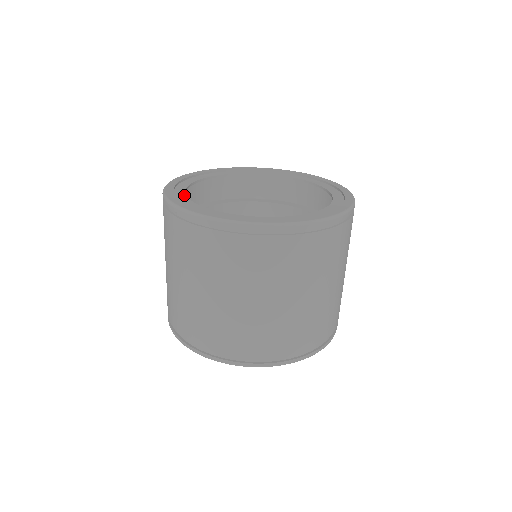
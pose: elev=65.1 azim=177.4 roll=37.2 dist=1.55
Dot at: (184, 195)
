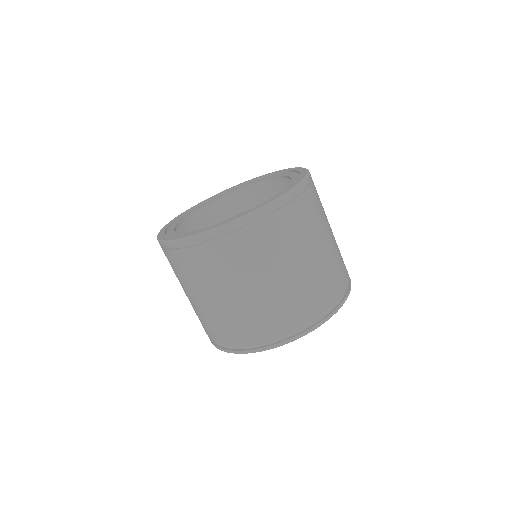
Dot at: (173, 231)
